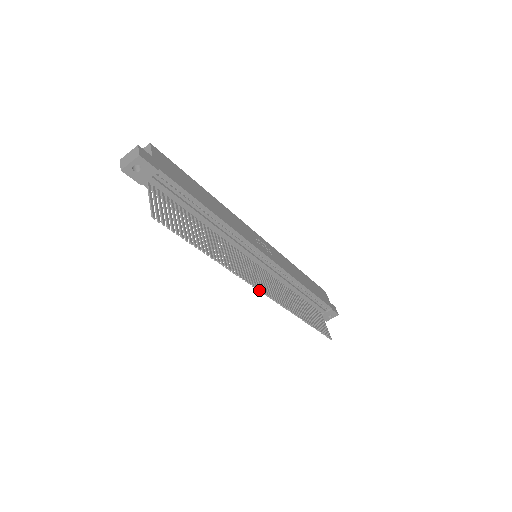
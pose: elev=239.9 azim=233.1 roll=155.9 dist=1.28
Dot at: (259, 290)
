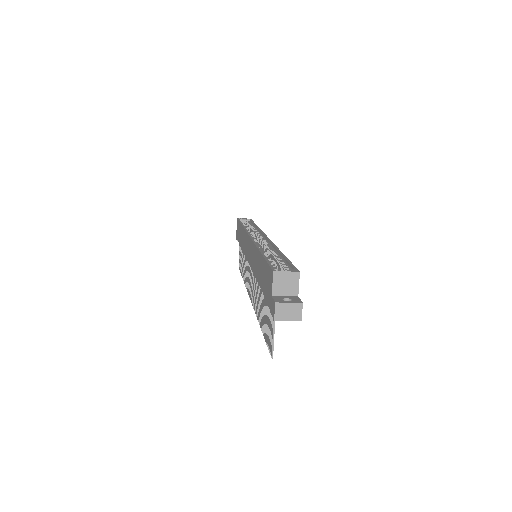
Dot at: occluded
